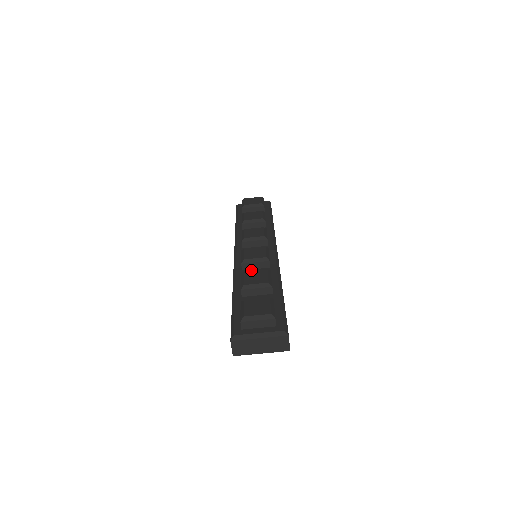
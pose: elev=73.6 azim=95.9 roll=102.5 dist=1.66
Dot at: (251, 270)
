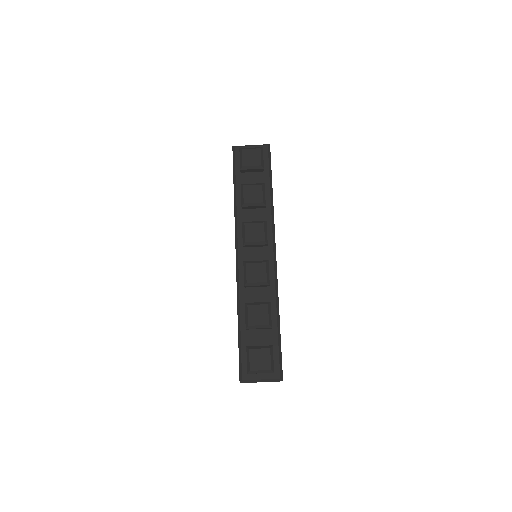
Dot at: (253, 289)
